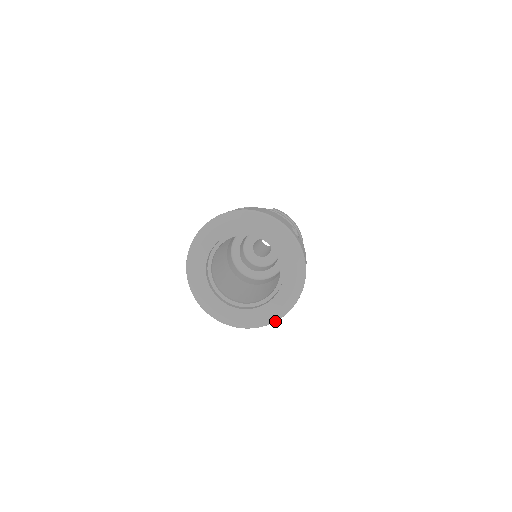
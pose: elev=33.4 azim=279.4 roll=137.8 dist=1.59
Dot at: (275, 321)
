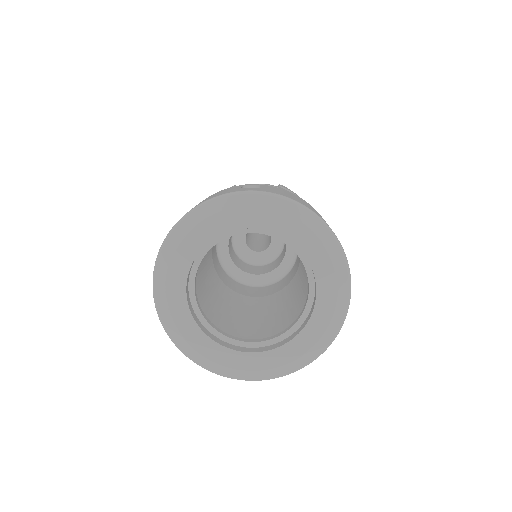
Dot at: (292, 372)
